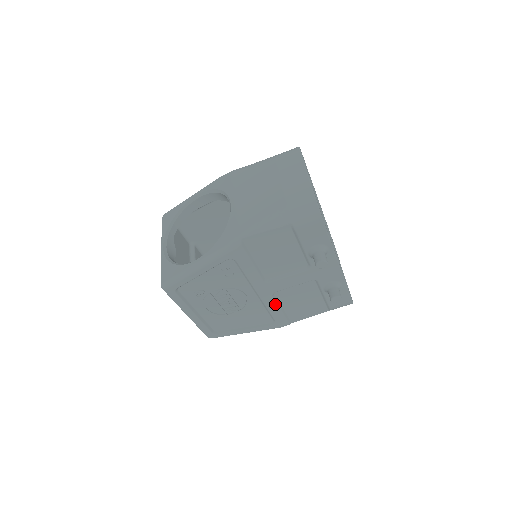
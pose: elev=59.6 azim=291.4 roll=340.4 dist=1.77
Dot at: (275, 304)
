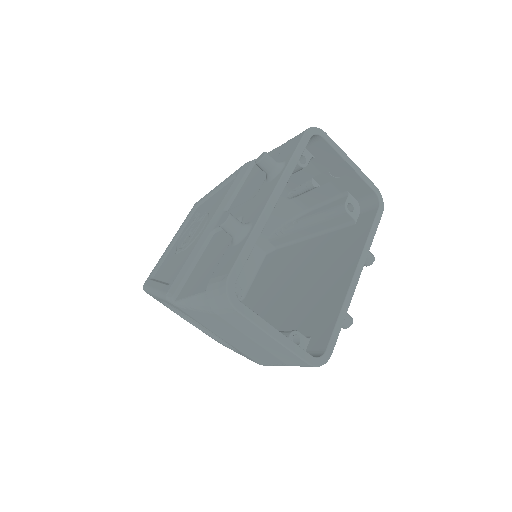
Dot at: occluded
